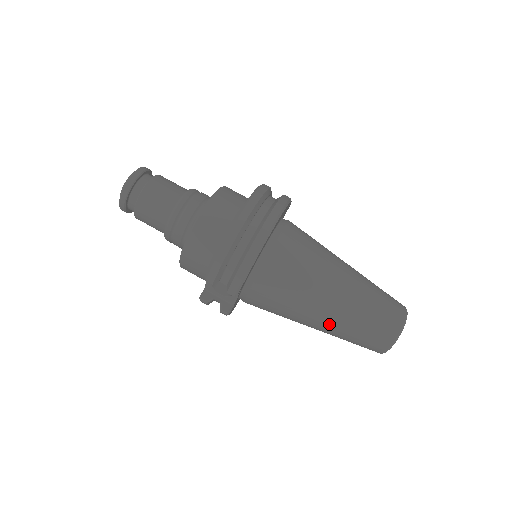
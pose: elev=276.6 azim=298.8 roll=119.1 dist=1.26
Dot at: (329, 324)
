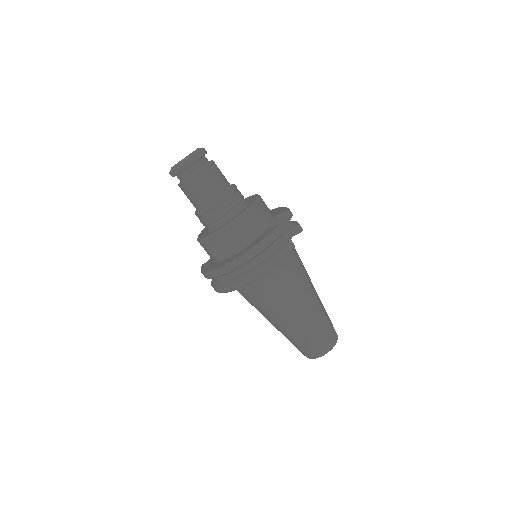
Dot at: occluded
